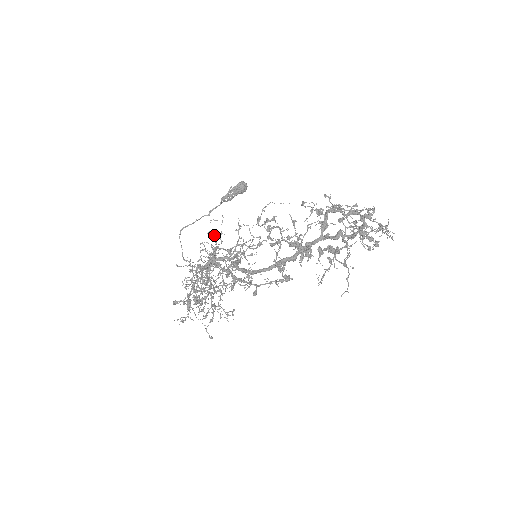
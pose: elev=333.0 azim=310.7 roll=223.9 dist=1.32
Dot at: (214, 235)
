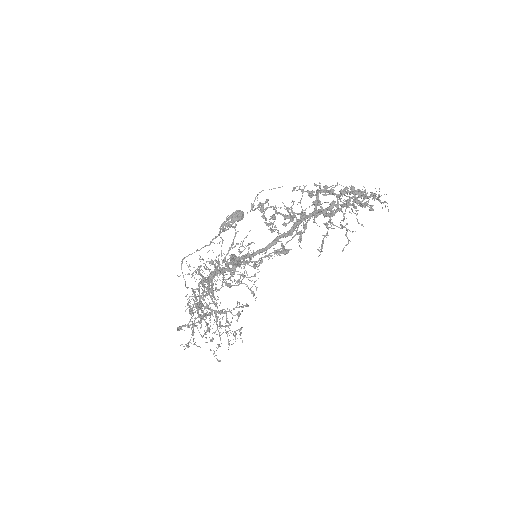
Dot at: occluded
